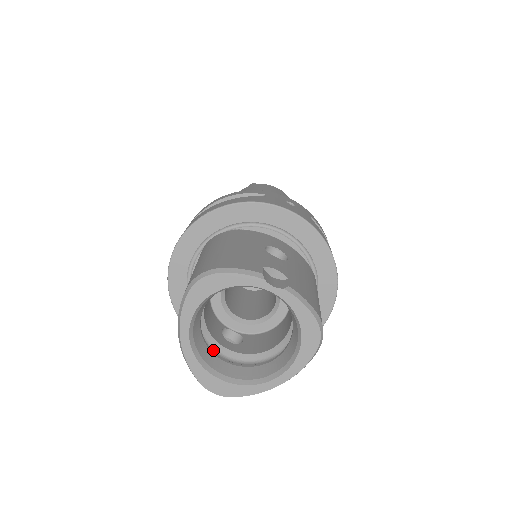
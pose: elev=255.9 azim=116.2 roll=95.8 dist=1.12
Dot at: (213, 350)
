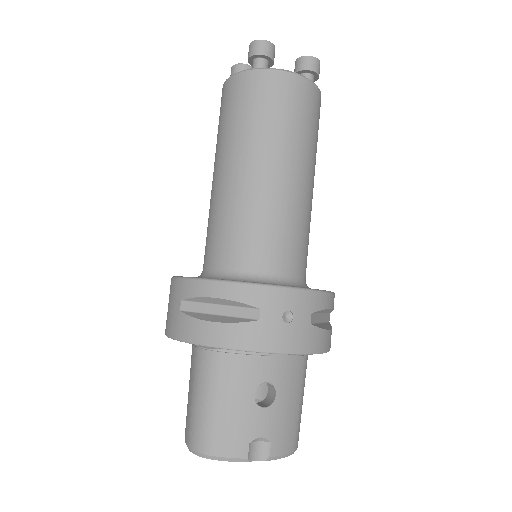
Dot at: occluded
